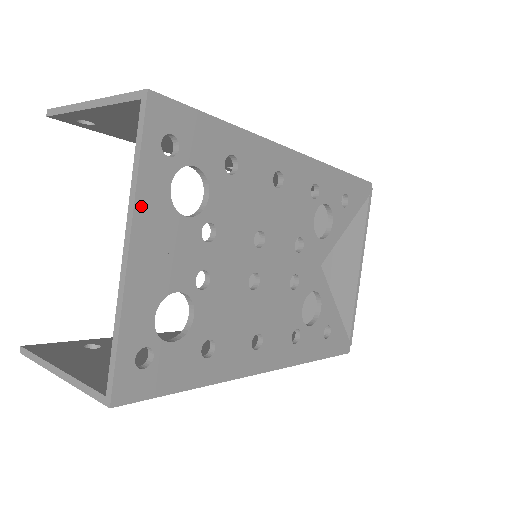
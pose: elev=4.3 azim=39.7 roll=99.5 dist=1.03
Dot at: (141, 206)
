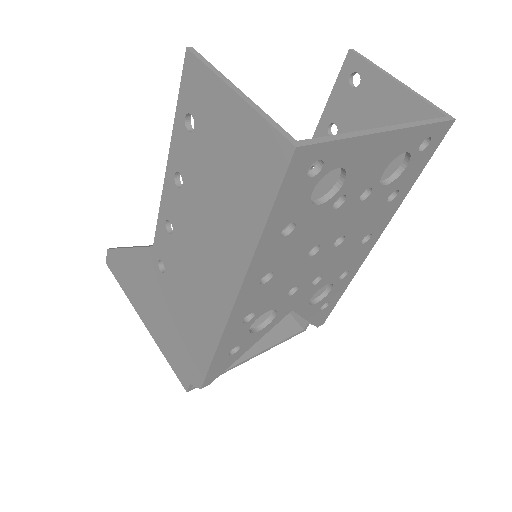
Dot at: (407, 133)
